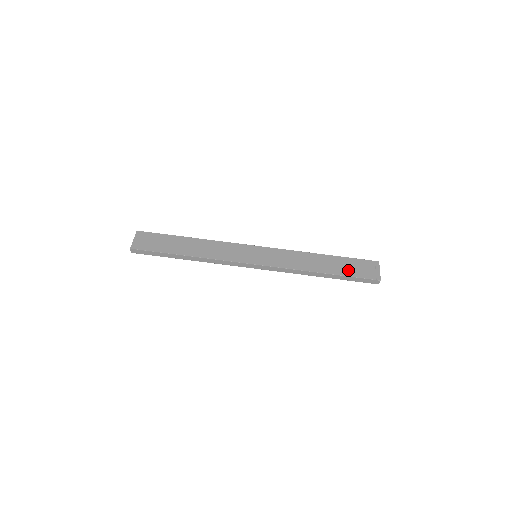
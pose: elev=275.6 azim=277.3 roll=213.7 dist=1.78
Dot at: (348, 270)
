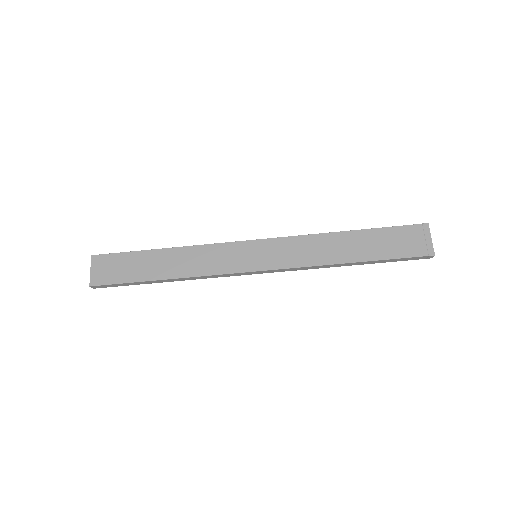
Dot at: (386, 249)
